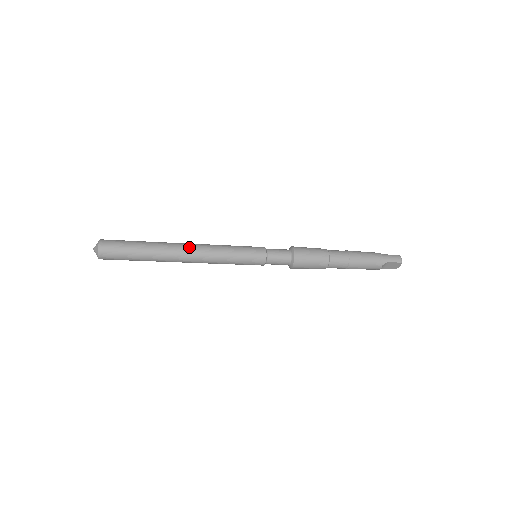
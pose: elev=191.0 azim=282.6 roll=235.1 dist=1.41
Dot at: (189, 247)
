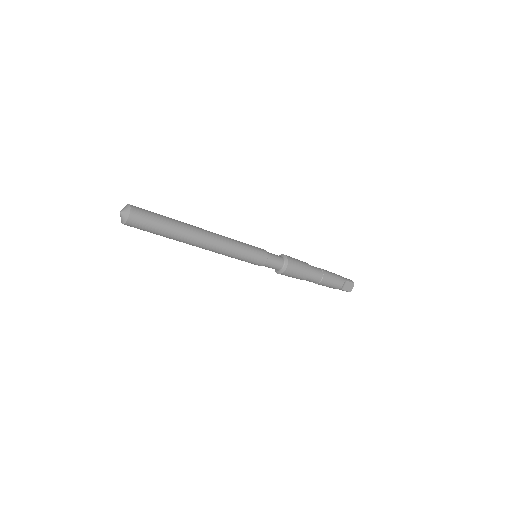
Dot at: occluded
